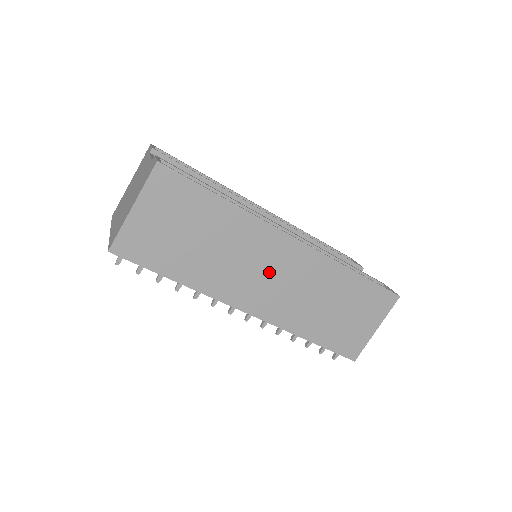
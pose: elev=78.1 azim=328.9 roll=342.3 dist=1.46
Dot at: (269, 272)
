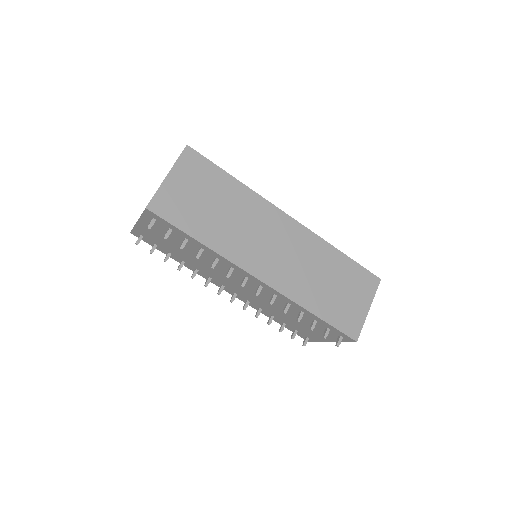
Dot at: (273, 243)
